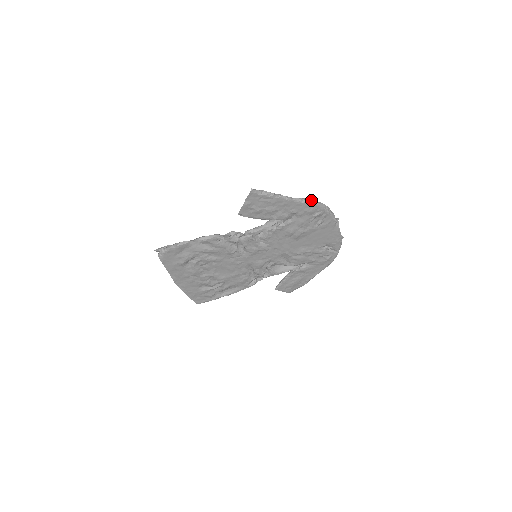
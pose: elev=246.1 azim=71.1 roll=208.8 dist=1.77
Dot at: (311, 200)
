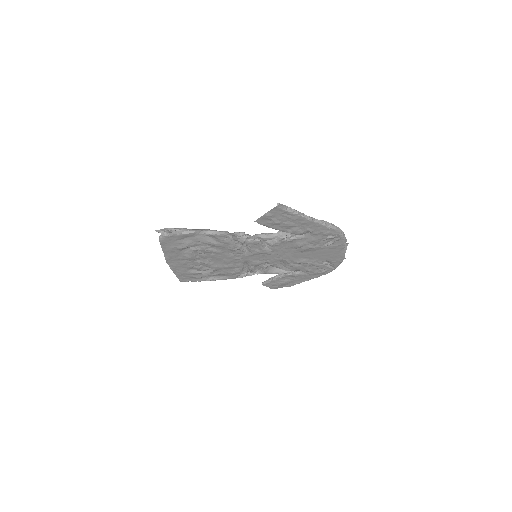
Dot at: (331, 224)
